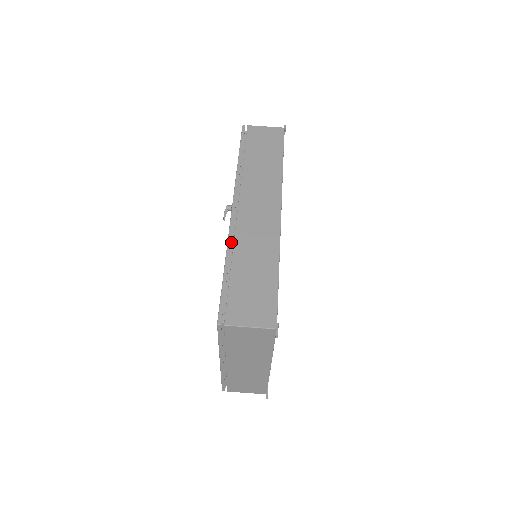
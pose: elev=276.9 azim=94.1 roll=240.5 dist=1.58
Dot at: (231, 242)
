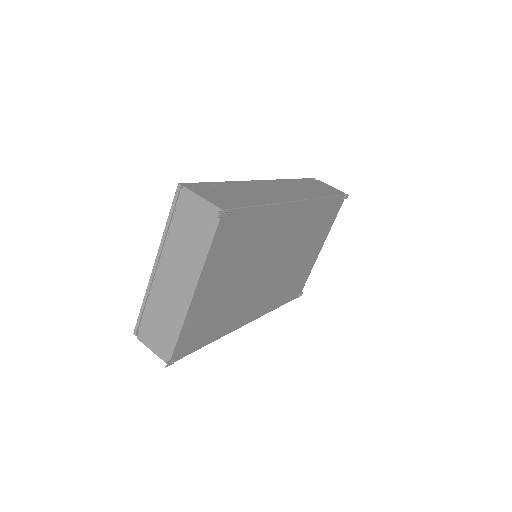
Dot at: occluded
